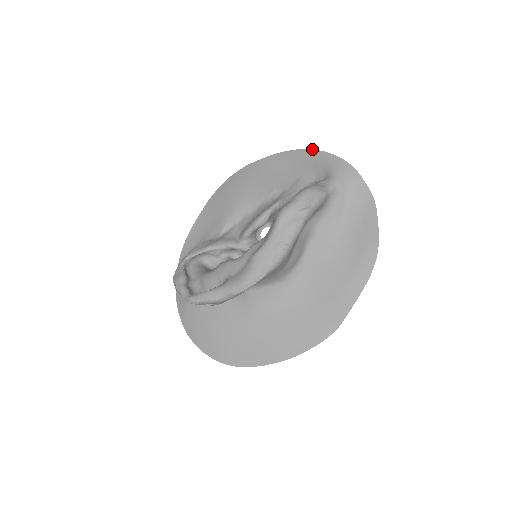
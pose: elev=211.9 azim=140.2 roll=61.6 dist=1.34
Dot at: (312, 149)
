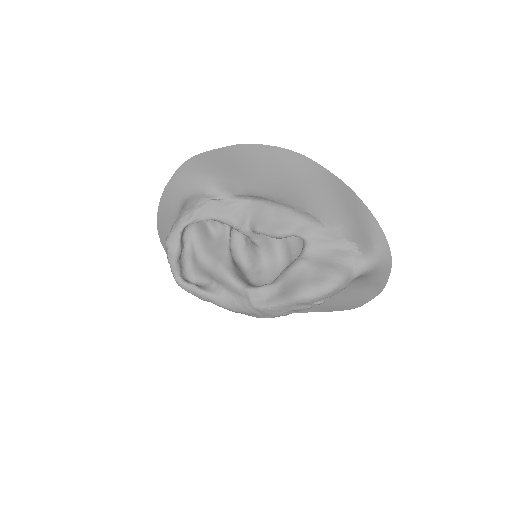
Dot at: (375, 218)
